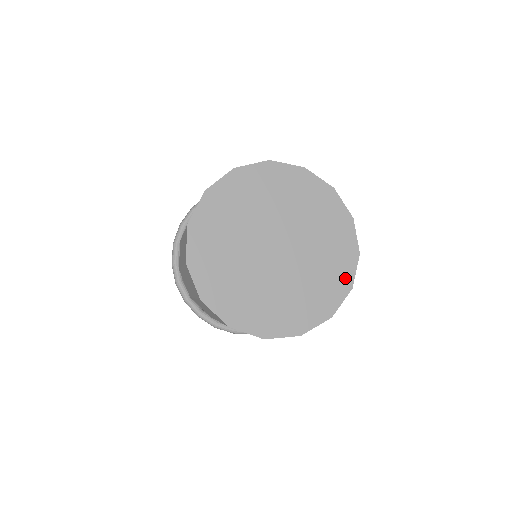
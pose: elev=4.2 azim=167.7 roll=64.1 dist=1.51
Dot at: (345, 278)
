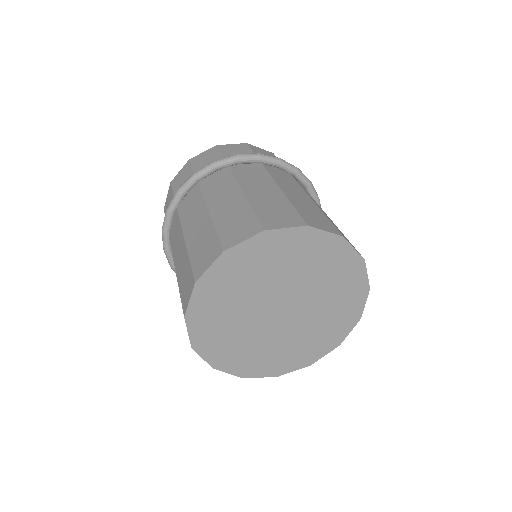
Dot at: (359, 287)
